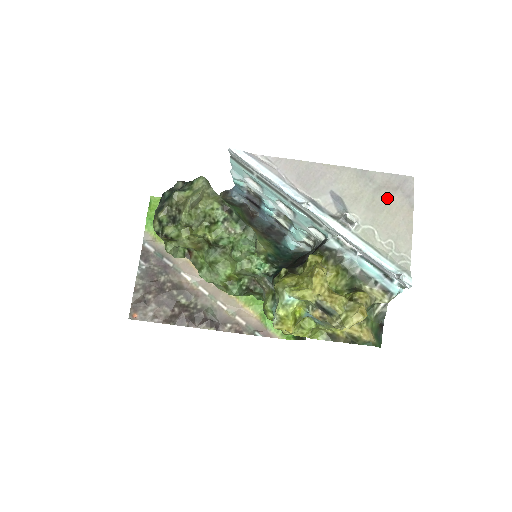
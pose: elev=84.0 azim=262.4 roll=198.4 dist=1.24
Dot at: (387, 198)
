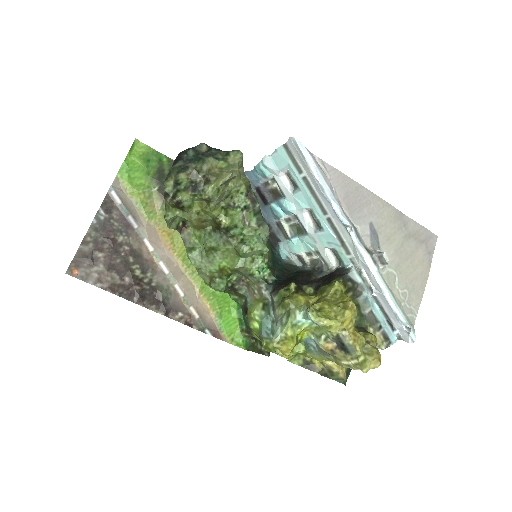
Dot at: (413, 248)
